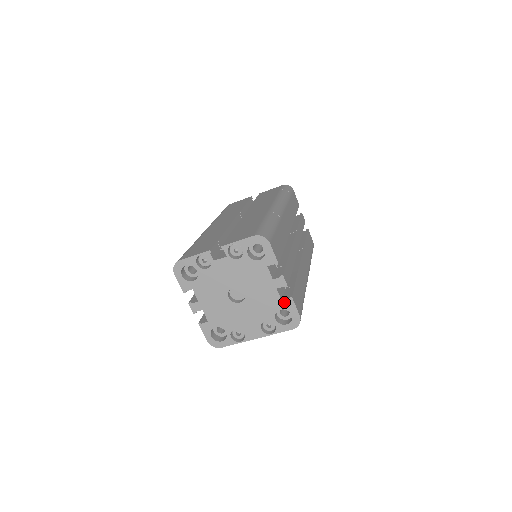
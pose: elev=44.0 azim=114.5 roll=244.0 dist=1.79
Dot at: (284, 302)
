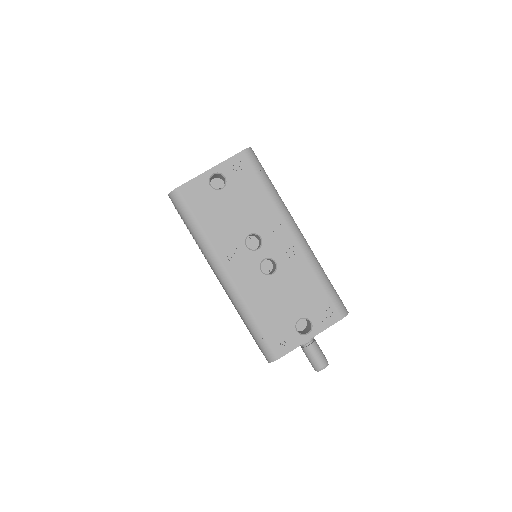
Dot at: occluded
